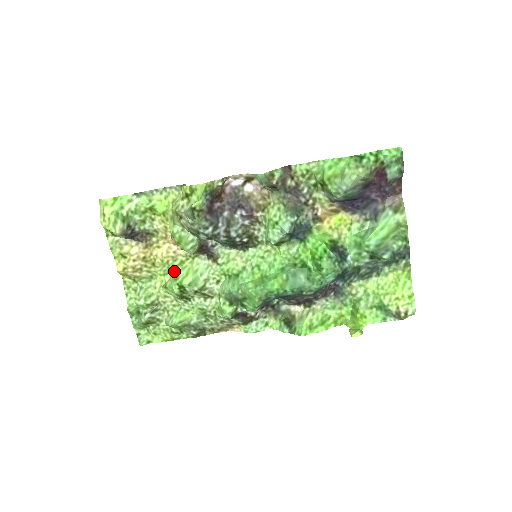
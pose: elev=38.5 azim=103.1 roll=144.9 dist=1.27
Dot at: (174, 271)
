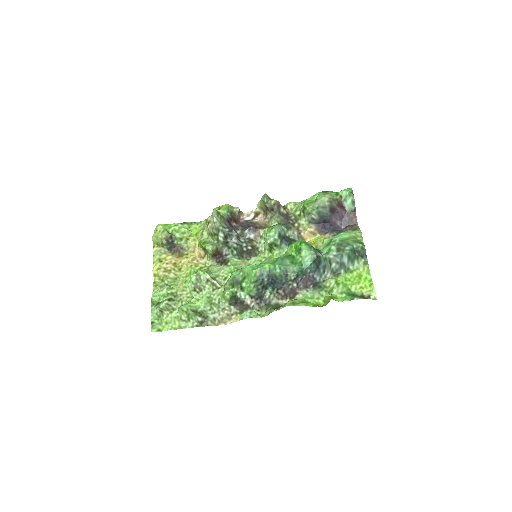
Dot at: occluded
